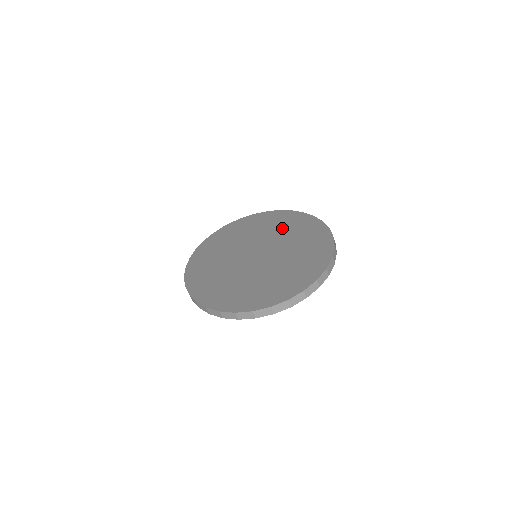
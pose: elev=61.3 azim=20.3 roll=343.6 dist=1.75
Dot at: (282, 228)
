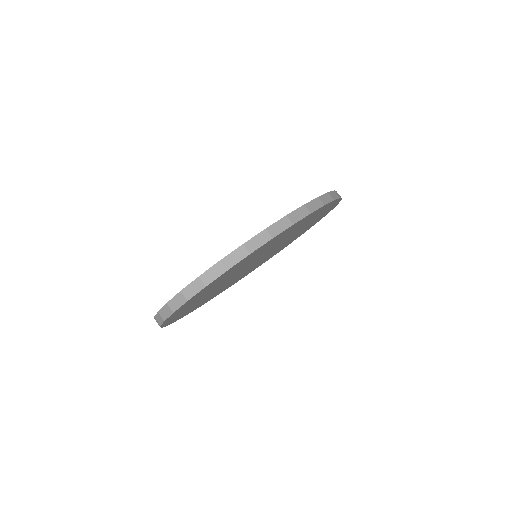
Dot at: occluded
